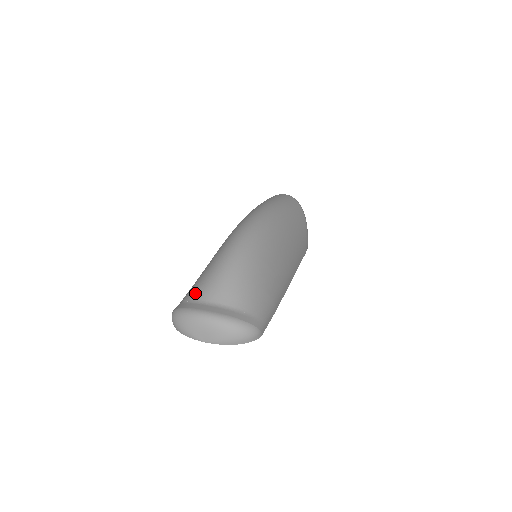
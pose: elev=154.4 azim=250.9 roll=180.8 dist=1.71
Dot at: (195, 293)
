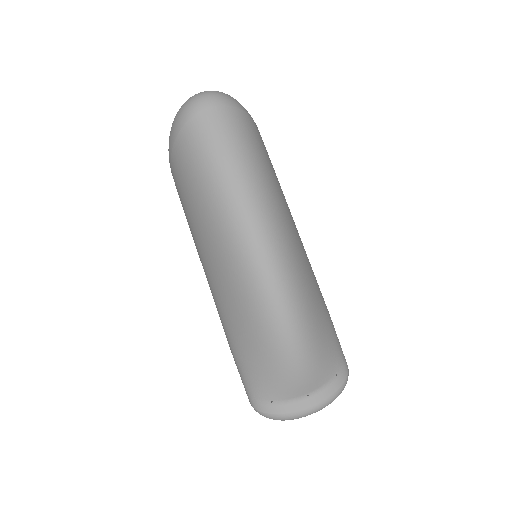
Dot at: (276, 394)
